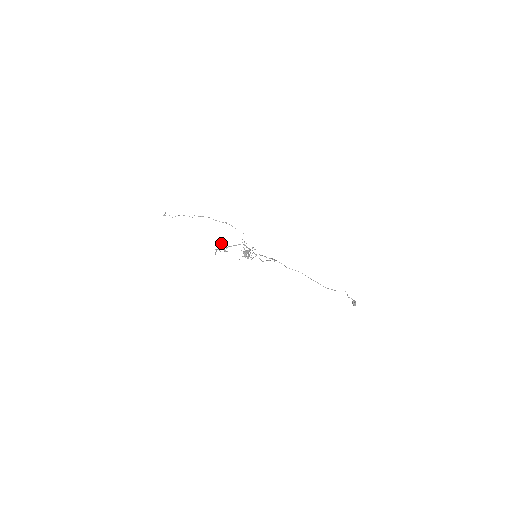
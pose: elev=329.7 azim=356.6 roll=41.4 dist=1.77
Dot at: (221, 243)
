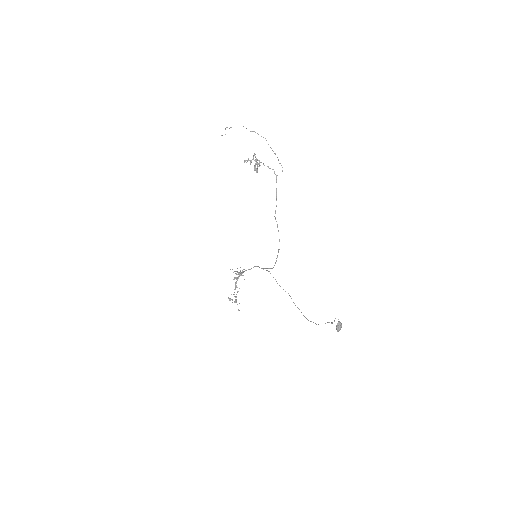
Dot at: occluded
